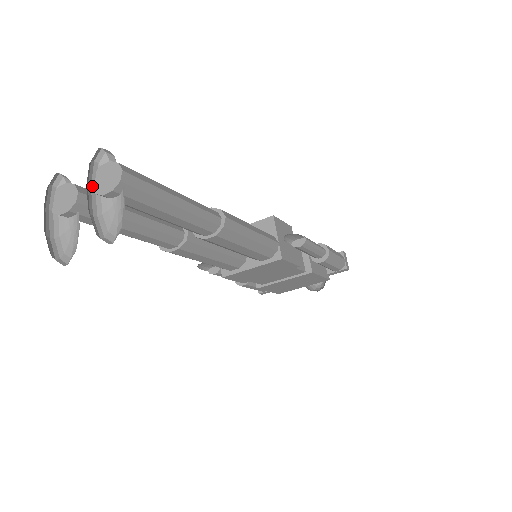
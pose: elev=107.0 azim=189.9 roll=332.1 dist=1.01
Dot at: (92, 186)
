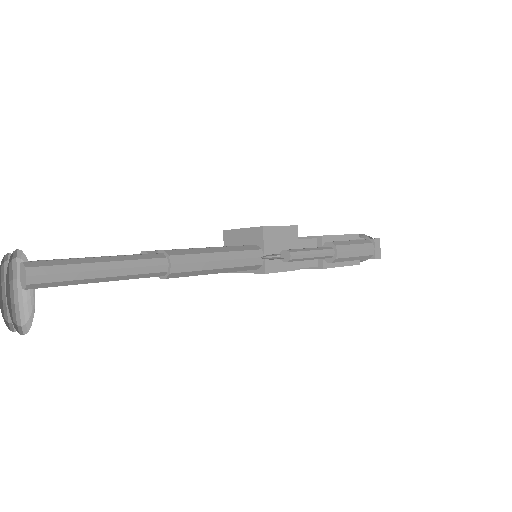
Dot at: (18, 278)
